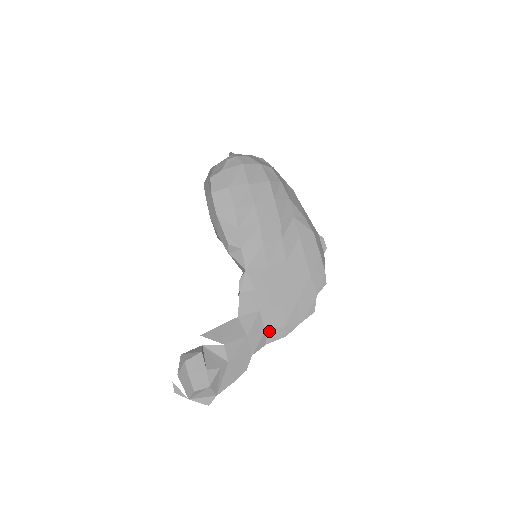
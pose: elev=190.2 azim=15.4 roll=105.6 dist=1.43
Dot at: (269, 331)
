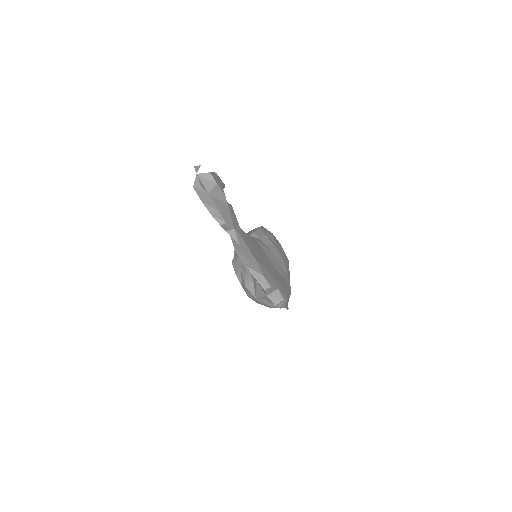
Dot at: (247, 247)
